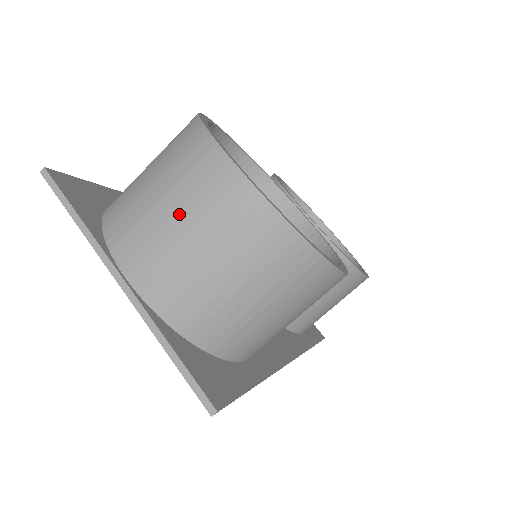
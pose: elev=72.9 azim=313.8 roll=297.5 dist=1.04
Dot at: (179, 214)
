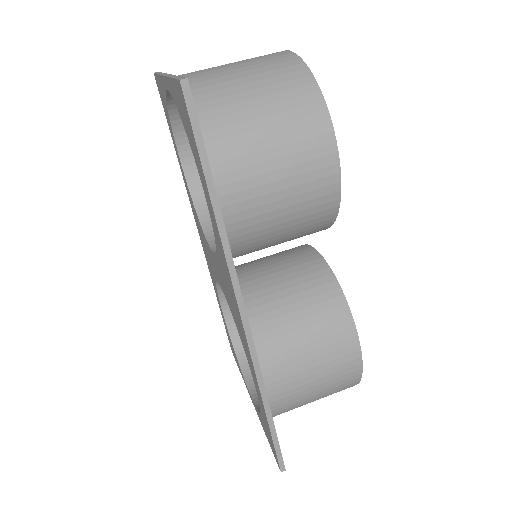
Dot at: occluded
